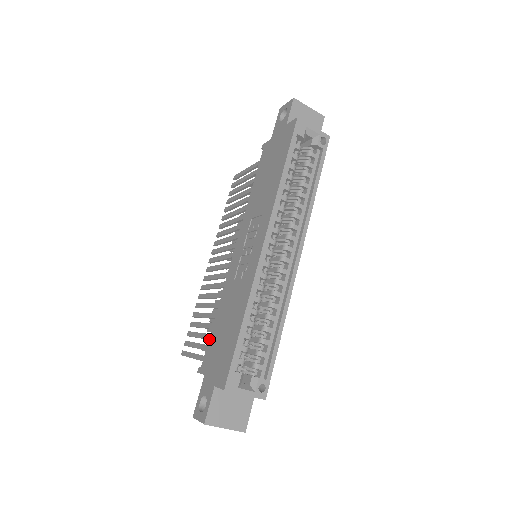
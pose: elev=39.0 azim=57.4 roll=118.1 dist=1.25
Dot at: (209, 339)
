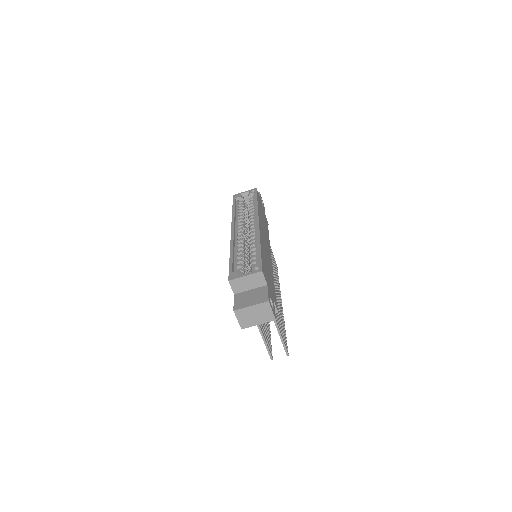
Dot at: occluded
